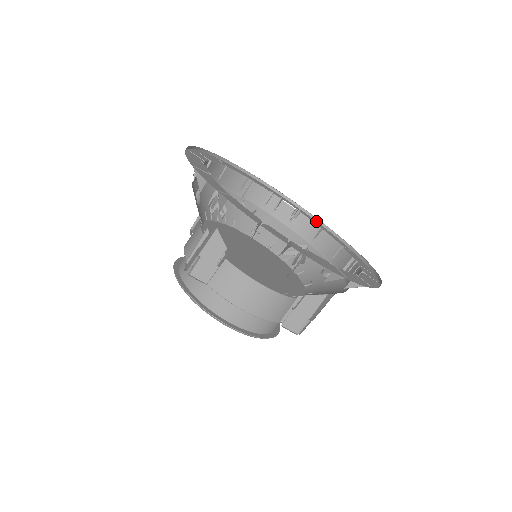
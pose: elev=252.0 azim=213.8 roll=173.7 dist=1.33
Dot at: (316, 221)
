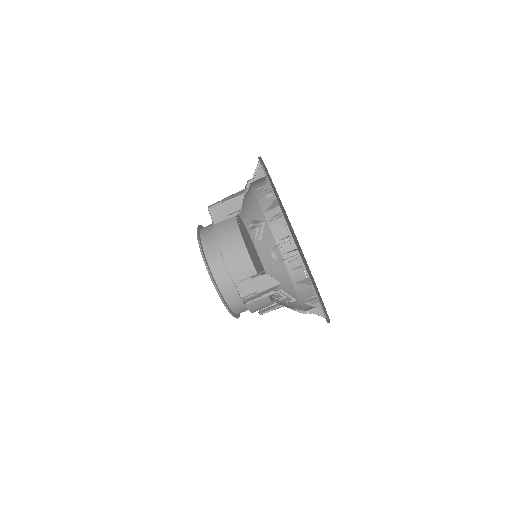
Dot at: occluded
